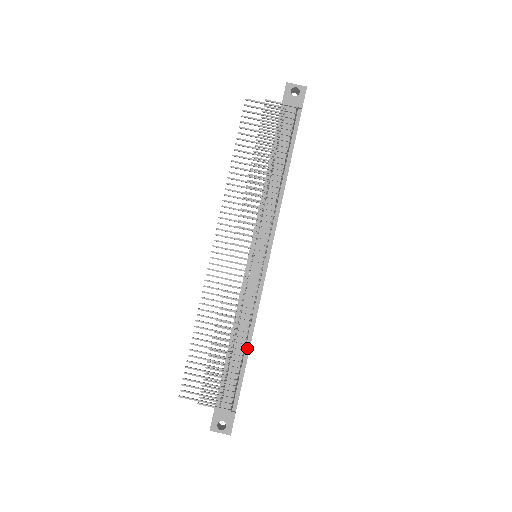
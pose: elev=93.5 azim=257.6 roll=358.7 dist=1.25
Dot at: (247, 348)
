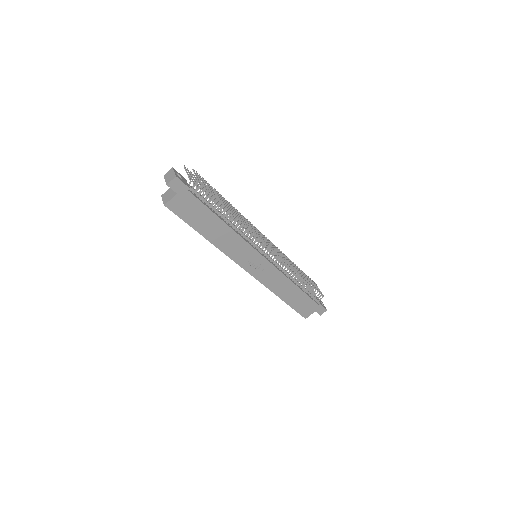
Dot at: (222, 220)
